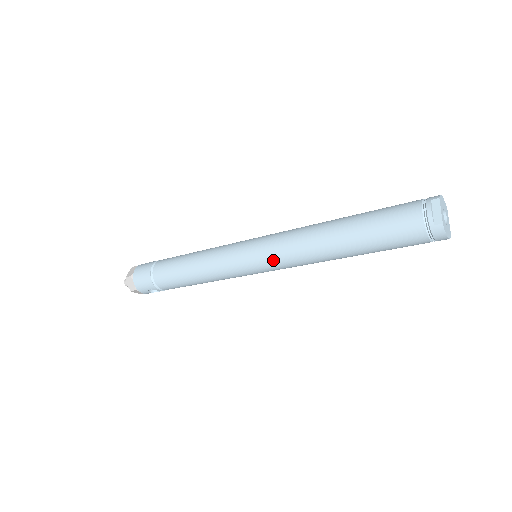
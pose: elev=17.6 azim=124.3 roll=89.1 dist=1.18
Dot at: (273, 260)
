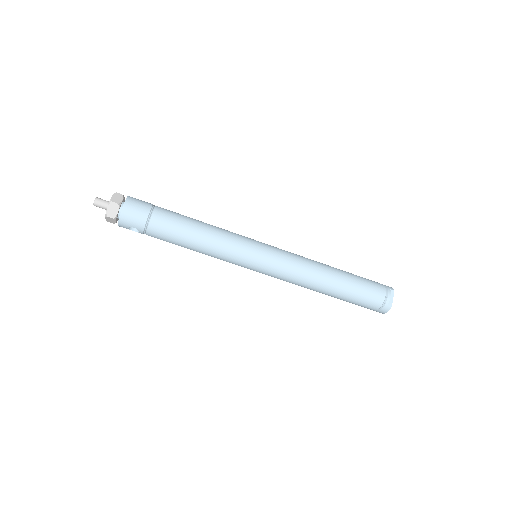
Dot at: (278, 271)
